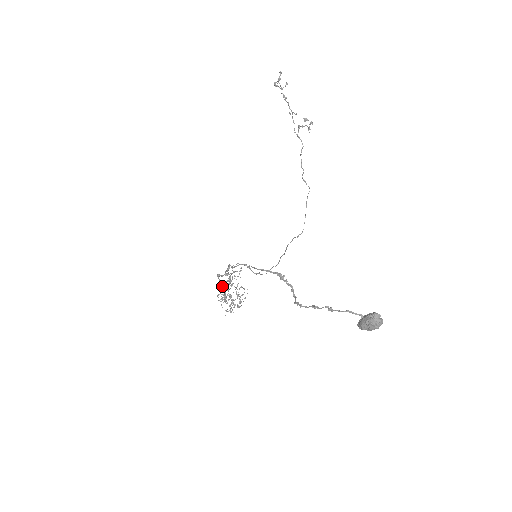
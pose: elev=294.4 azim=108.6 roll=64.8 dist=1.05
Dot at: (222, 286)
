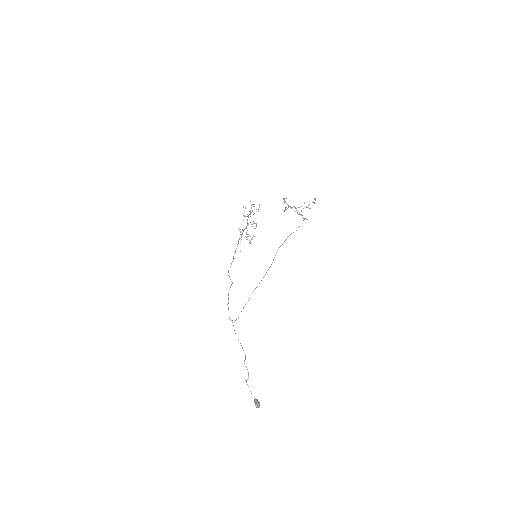
Dot at: occluded
